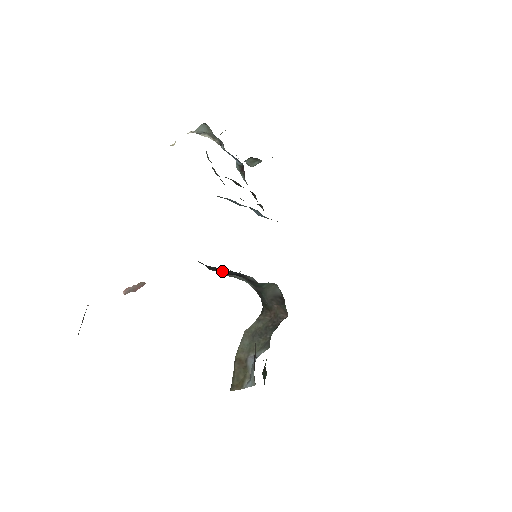
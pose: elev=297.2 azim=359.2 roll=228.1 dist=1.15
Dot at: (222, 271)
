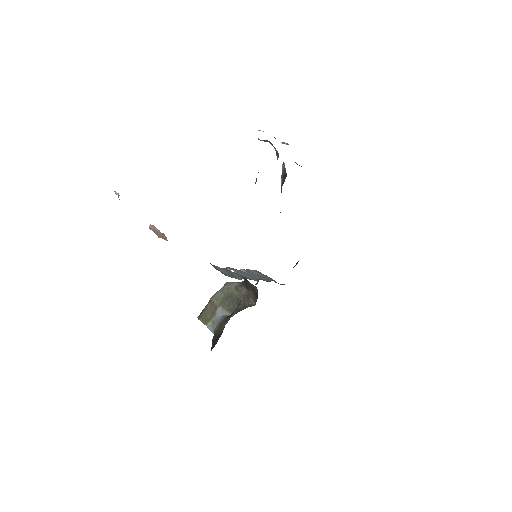
Dot at: occluded
